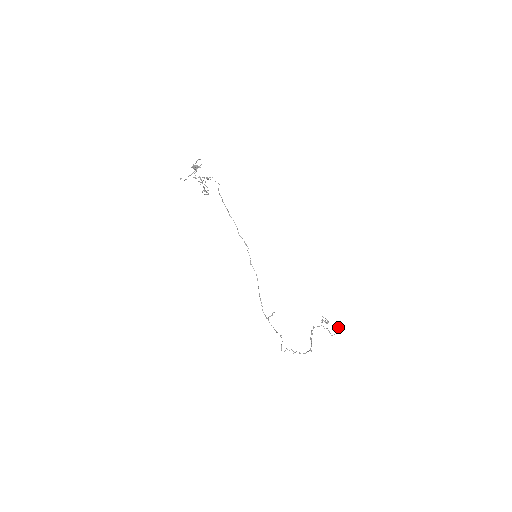
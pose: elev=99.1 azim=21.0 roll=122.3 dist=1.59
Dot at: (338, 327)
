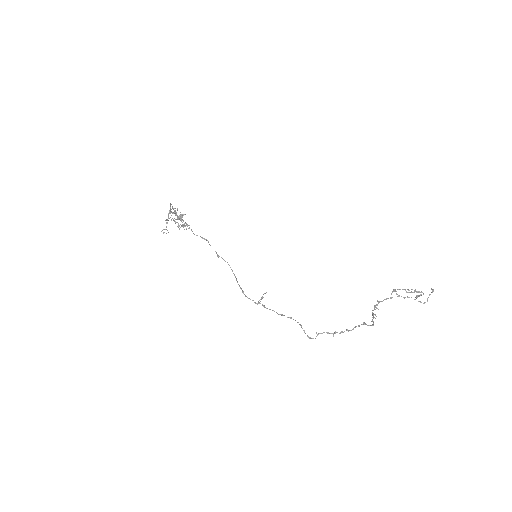
Dot at: occluded
